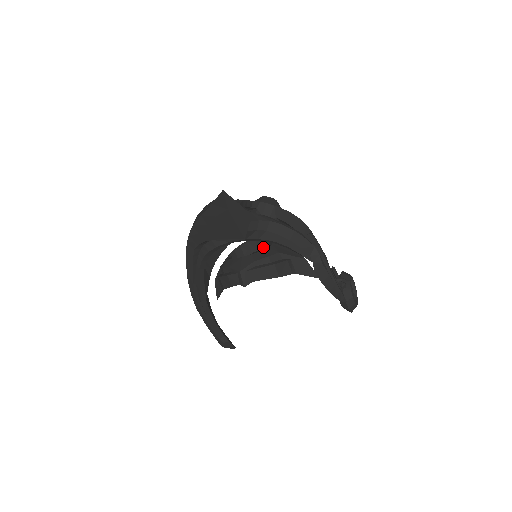
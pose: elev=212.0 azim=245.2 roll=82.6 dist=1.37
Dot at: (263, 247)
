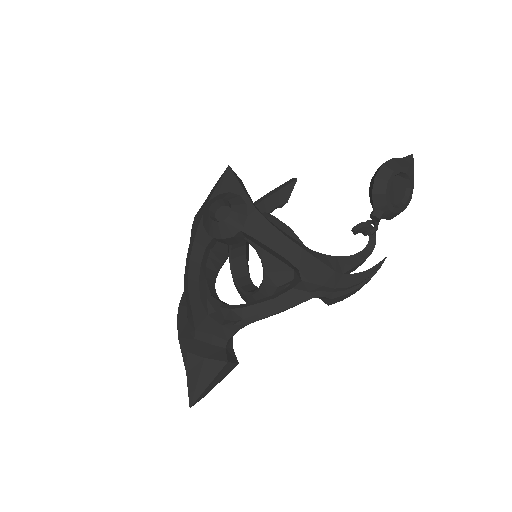
Dot at: occluded
